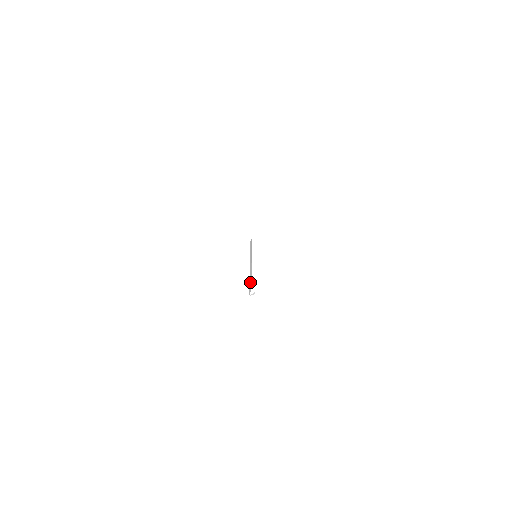
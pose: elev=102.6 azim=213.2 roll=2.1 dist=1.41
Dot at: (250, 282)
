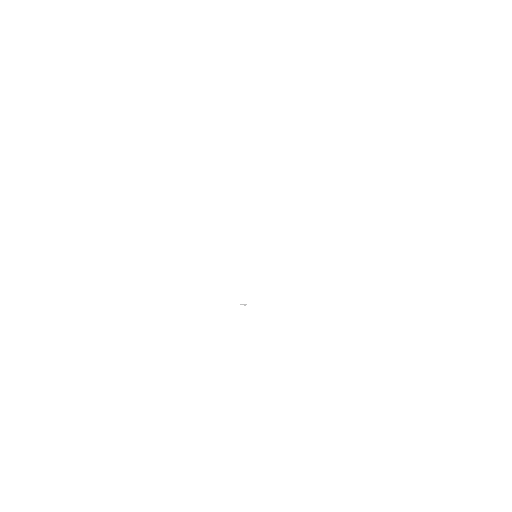
Dot at: occluded
